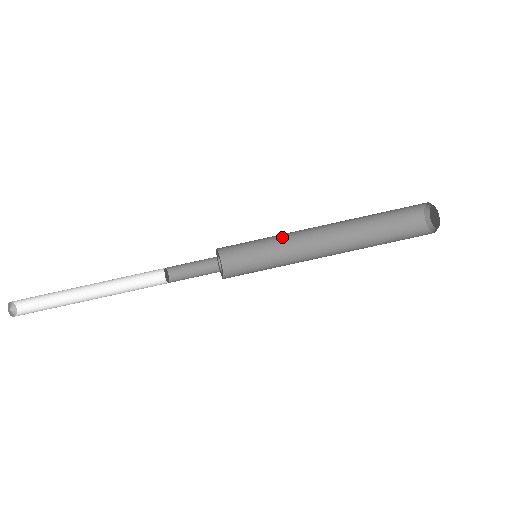
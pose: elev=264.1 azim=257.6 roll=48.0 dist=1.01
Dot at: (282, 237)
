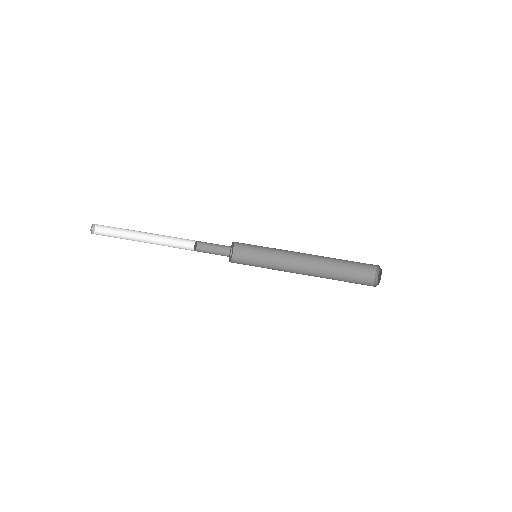
Dot at: (277, 252)
